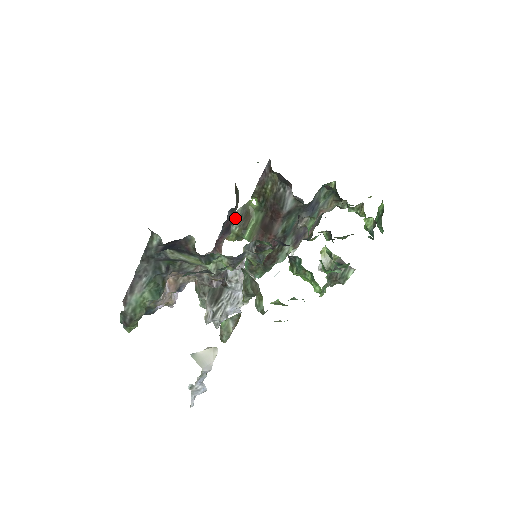
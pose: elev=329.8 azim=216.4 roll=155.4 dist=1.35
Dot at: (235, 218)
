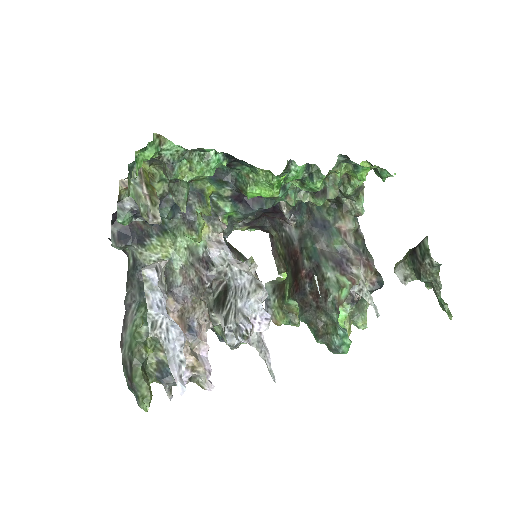
Dot at: occluded
